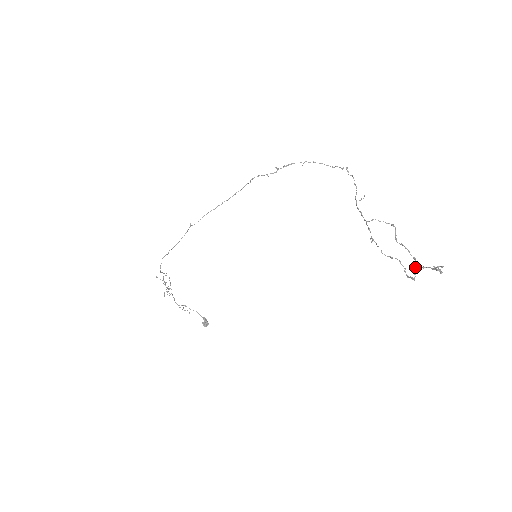
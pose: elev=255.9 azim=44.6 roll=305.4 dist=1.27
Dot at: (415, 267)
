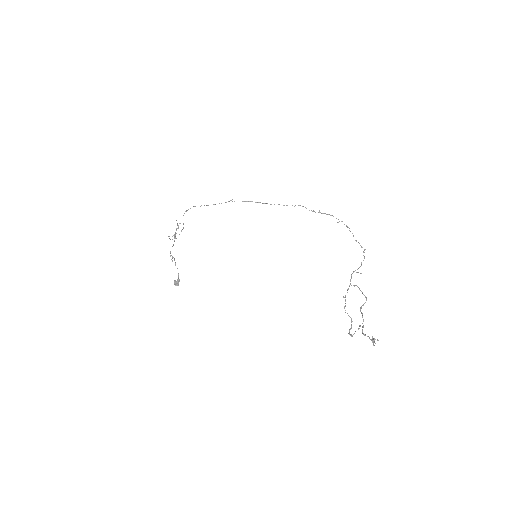
Dot at: (360, 325)
